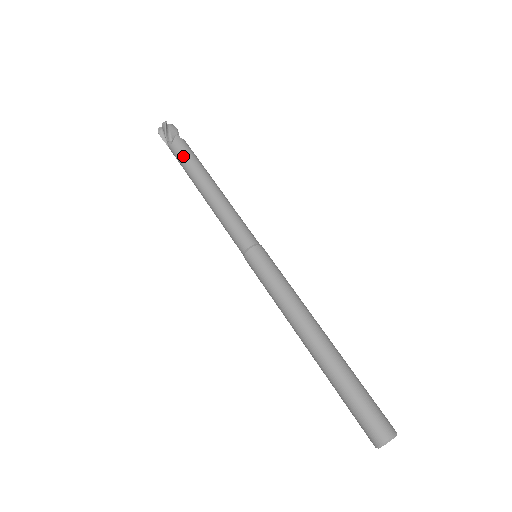
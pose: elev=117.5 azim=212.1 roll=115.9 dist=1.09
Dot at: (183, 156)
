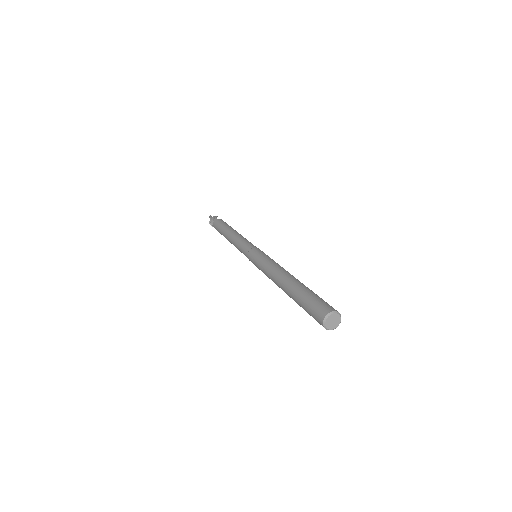
Dot at: (218, 227)
